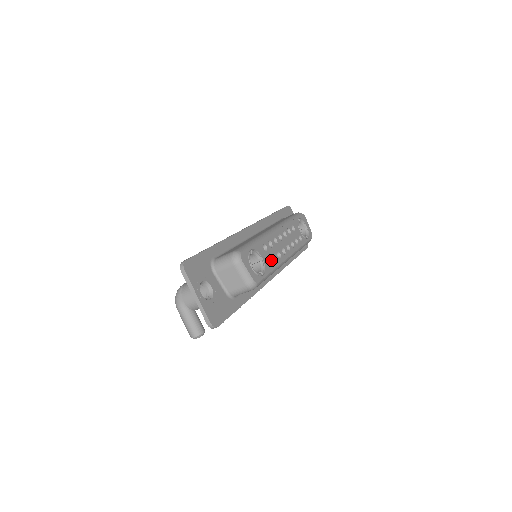
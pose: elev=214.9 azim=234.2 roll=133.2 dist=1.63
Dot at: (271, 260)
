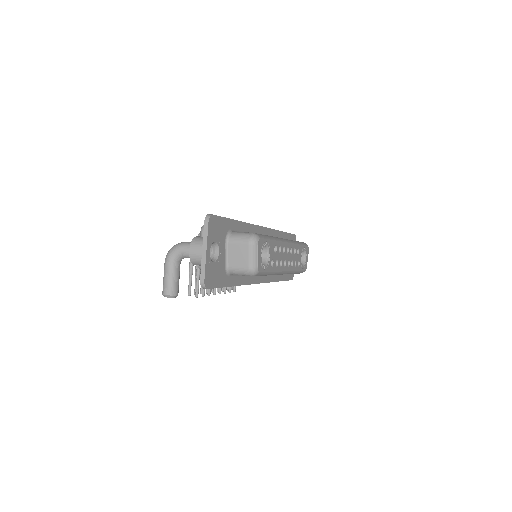
Dot at: (275, 262)
